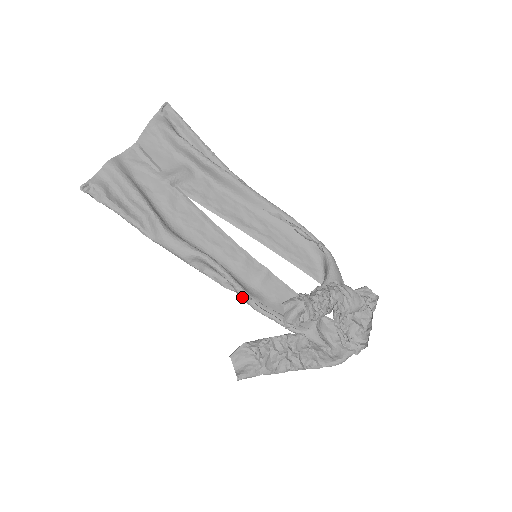
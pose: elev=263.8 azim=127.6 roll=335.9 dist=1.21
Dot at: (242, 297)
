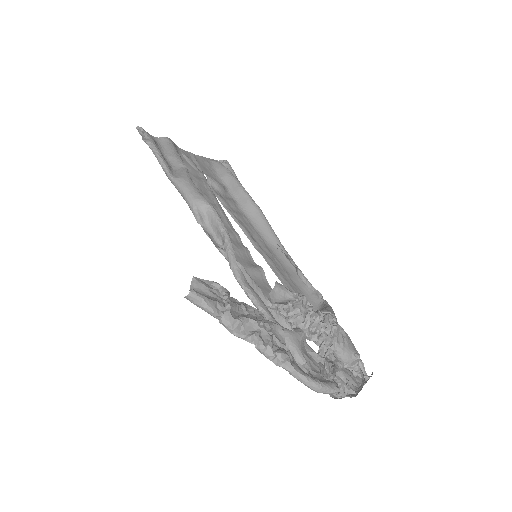
Dot at: (230, 260)
